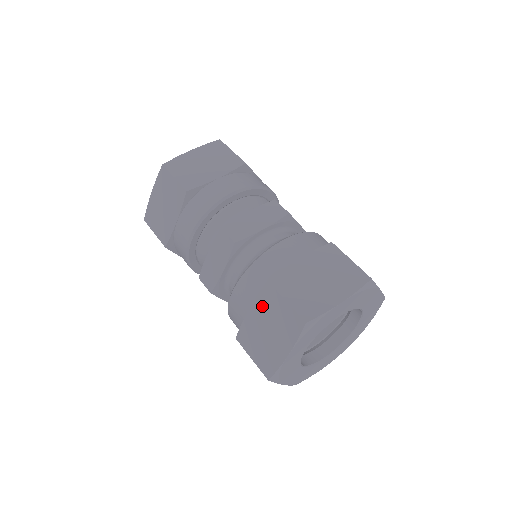
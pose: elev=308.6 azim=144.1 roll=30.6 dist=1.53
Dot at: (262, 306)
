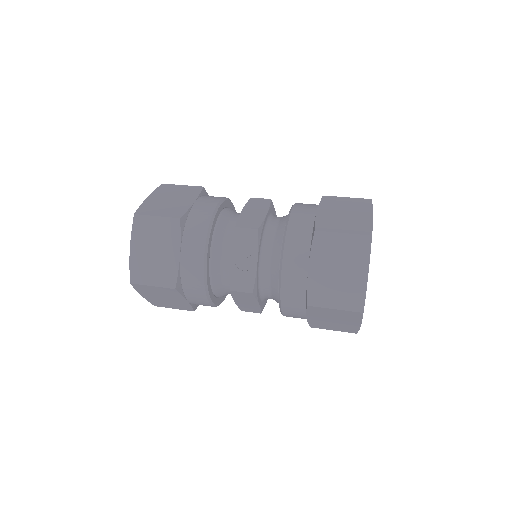
Dot at: (328, 206)
